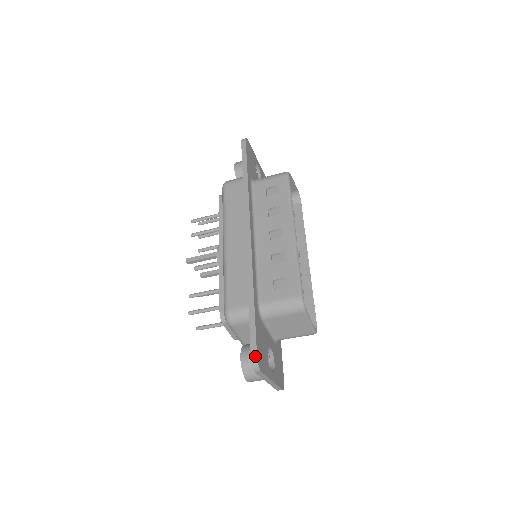
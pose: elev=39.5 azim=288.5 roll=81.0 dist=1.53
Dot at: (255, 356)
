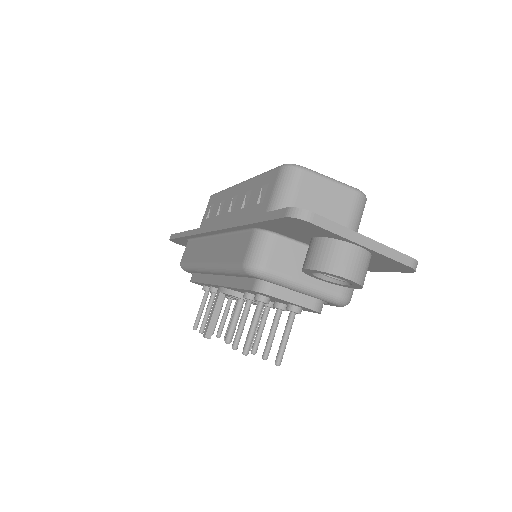
Dot at: (285, 210)
